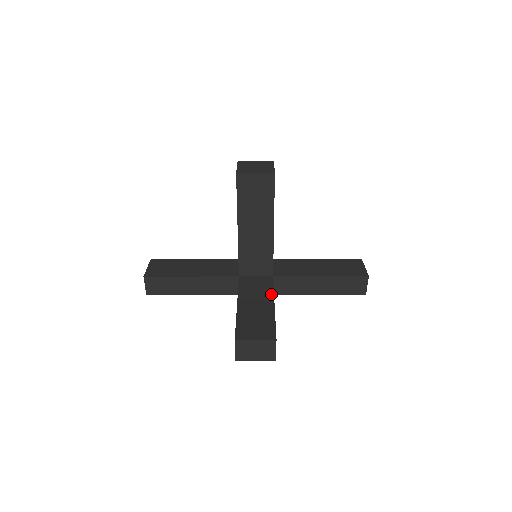
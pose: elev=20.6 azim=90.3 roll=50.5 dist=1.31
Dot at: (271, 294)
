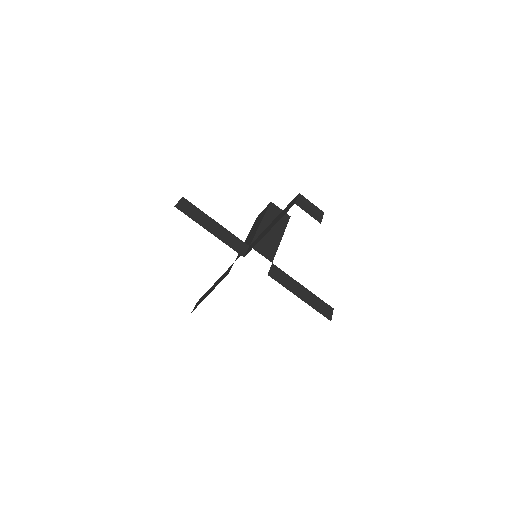
Dot at: occluded
